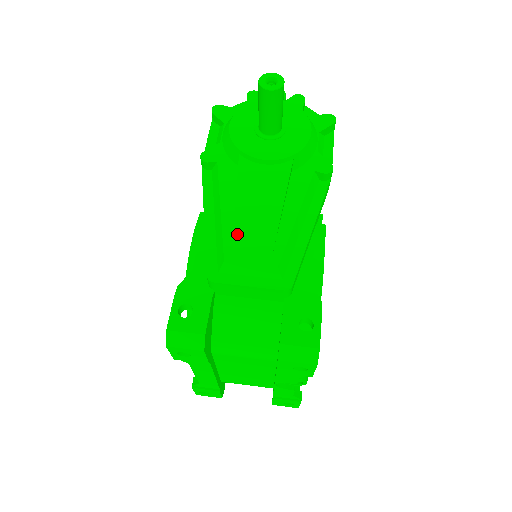
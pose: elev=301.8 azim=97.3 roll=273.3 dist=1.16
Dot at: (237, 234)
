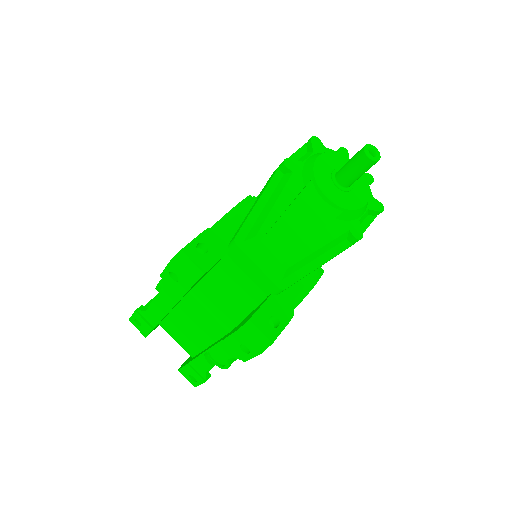
Dot at: (275, 227)
